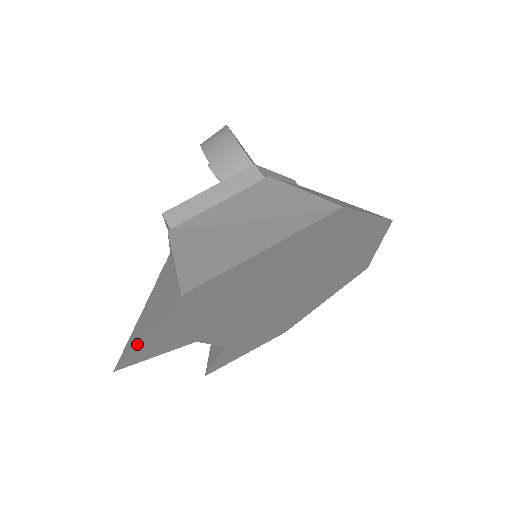
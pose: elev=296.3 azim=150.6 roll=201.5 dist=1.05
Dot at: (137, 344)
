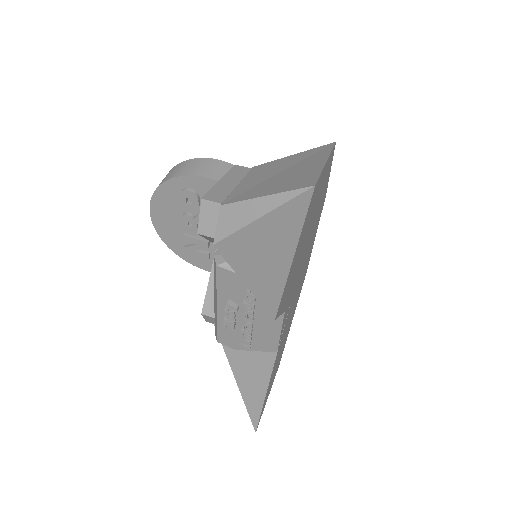
Dot at: (291, 264)
